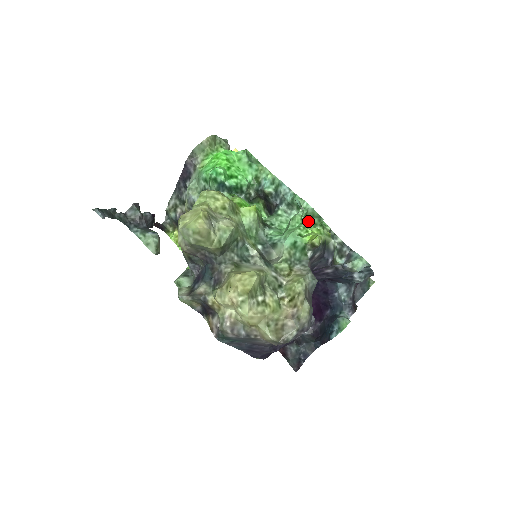
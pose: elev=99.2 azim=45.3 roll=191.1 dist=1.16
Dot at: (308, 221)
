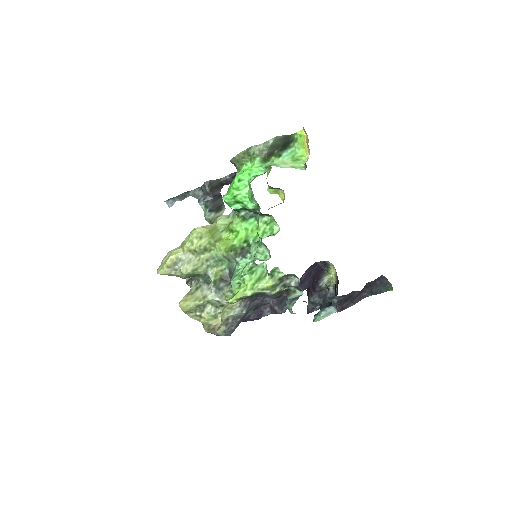
Dot at: (266, 265)
